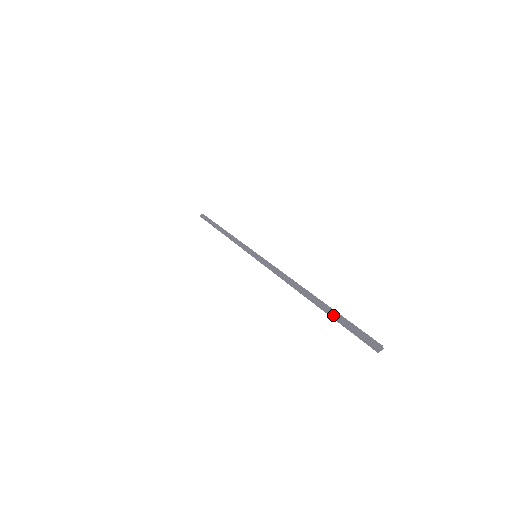
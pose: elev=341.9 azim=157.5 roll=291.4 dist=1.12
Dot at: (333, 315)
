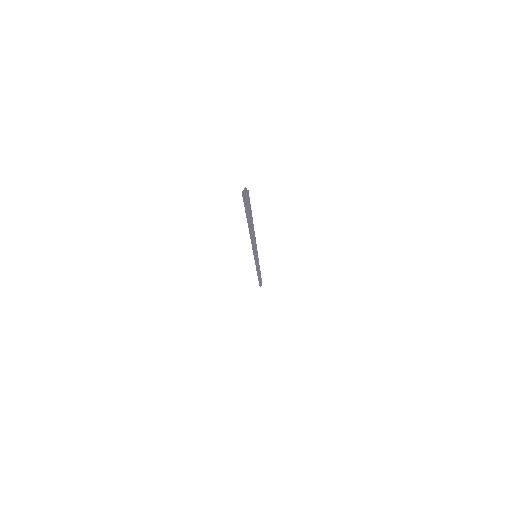
Dot at: (246, 214)
